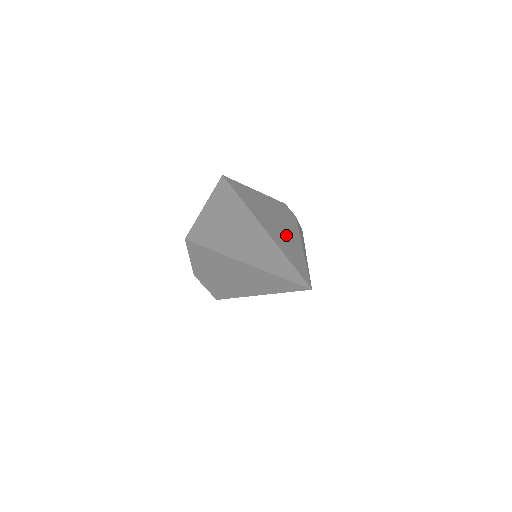
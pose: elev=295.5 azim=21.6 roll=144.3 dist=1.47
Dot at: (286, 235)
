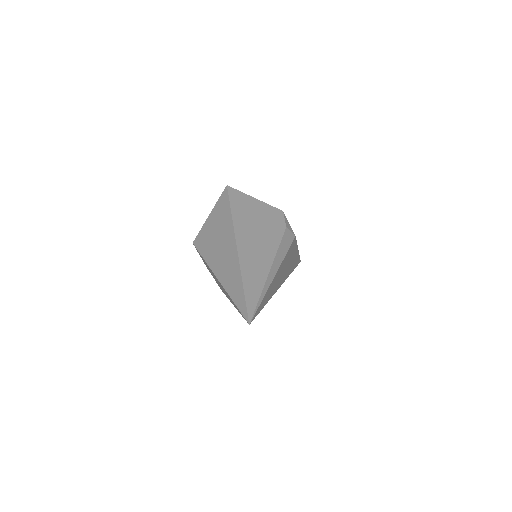
Dot at: (259, 258)
